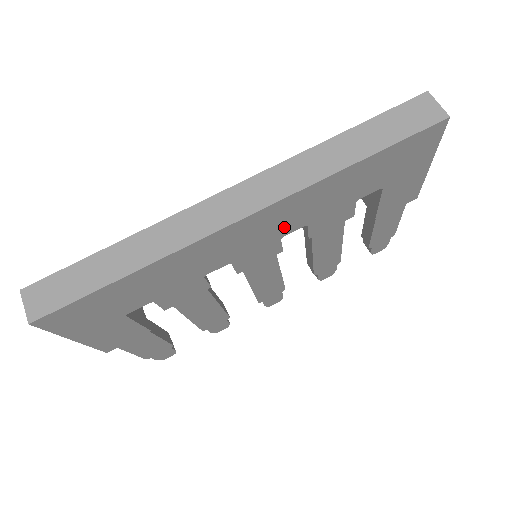
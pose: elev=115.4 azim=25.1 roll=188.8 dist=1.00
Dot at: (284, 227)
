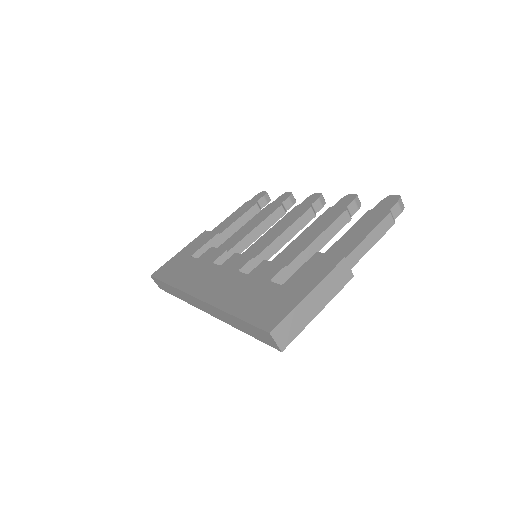
Dot at: occluded
